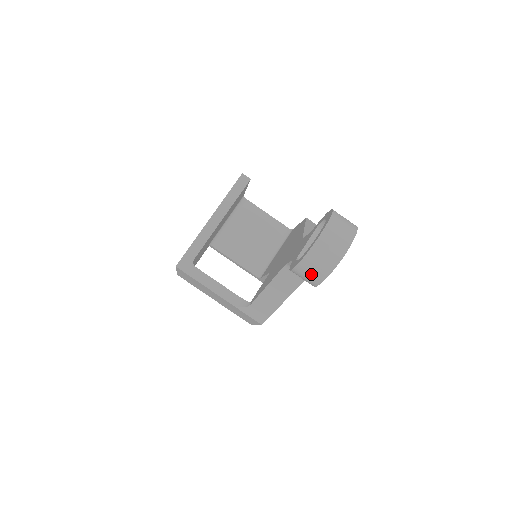
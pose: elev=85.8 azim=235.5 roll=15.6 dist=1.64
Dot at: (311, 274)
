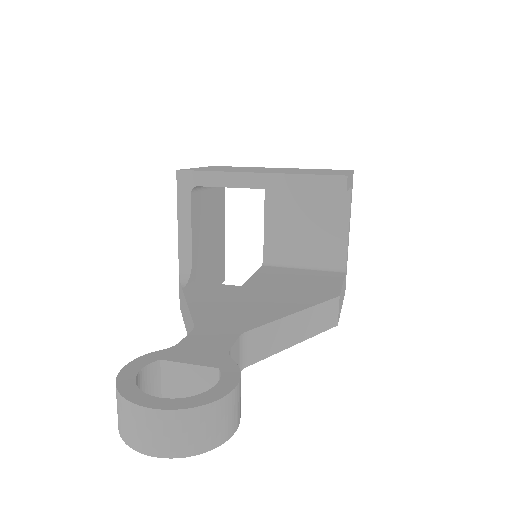
Dot at: occluded
